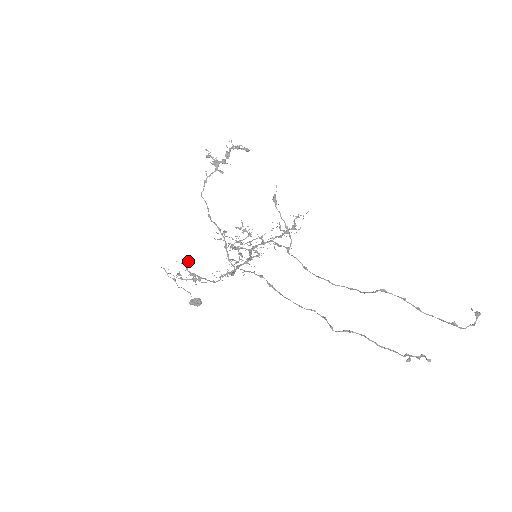
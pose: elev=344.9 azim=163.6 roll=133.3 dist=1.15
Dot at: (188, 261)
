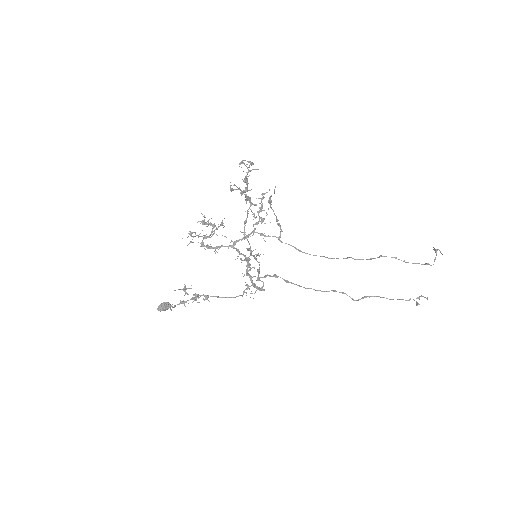
Dot at: occluded
